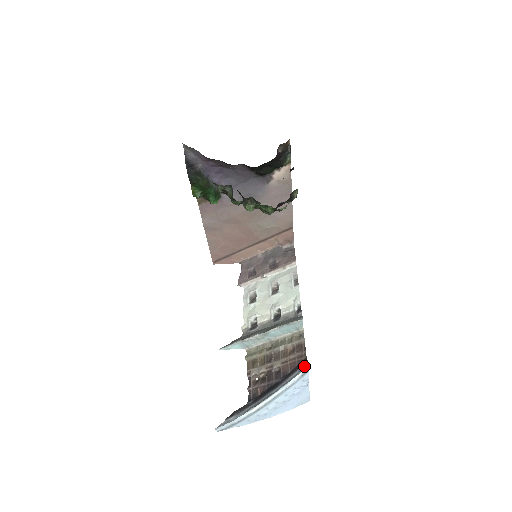
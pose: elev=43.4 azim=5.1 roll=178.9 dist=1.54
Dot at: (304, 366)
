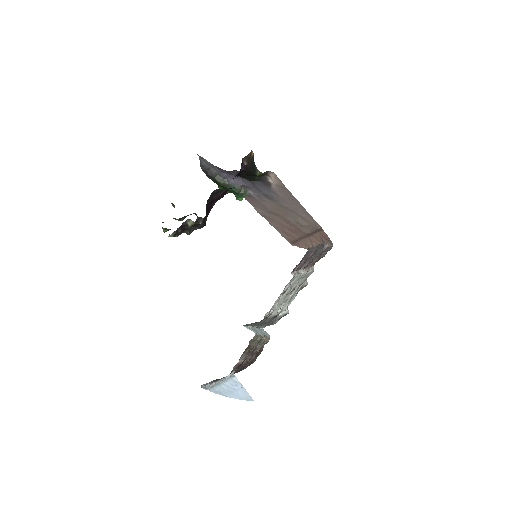
Dot at: occluded
